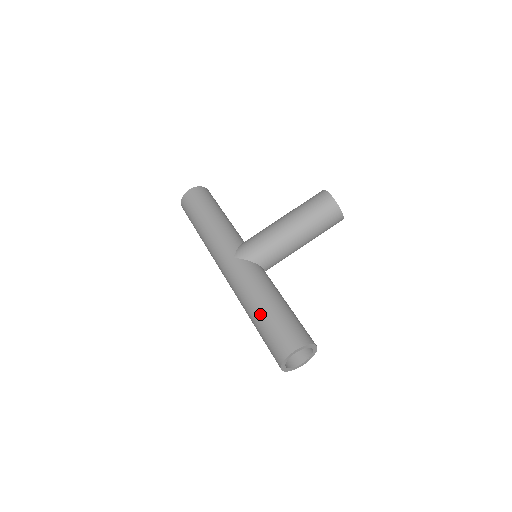
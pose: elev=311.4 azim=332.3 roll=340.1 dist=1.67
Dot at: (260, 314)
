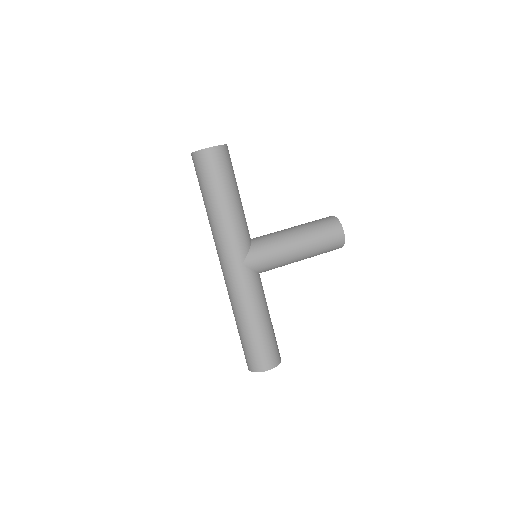
Dot at: (252, 329)
